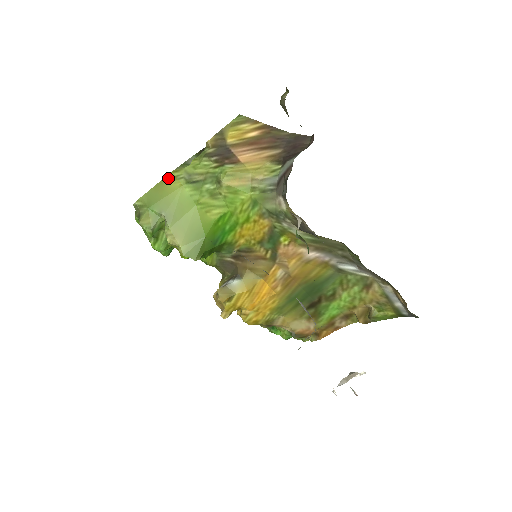
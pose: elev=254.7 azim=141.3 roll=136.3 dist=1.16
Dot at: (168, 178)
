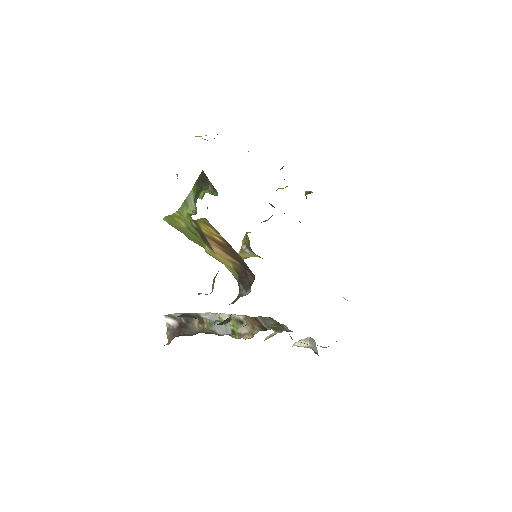
Dot at: (175, 216)
